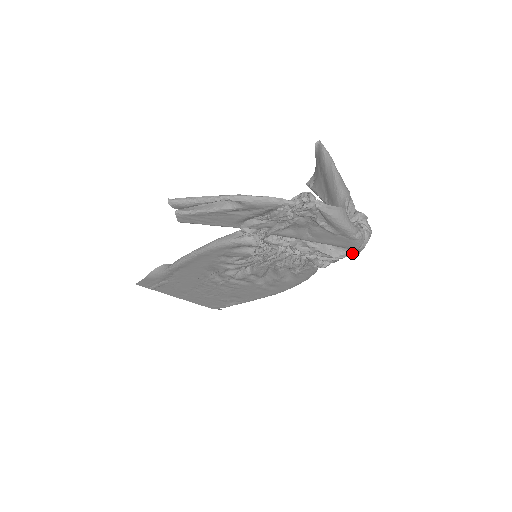
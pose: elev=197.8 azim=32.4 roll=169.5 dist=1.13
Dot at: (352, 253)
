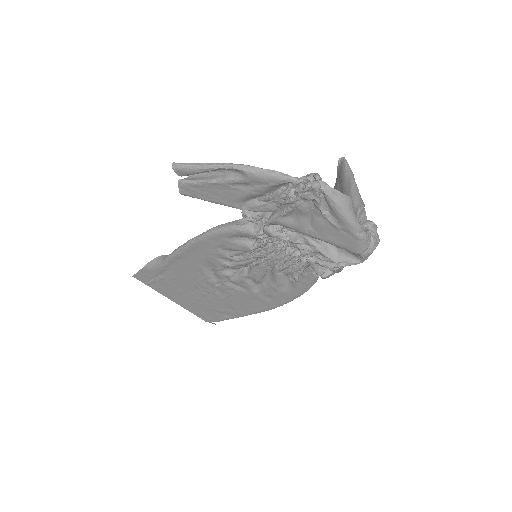
Dot at: (355, 260)
